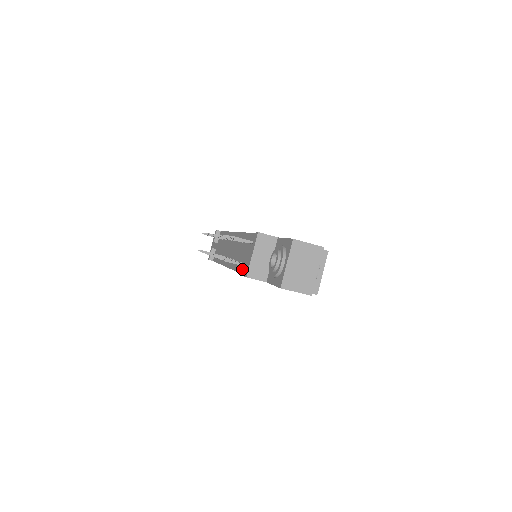
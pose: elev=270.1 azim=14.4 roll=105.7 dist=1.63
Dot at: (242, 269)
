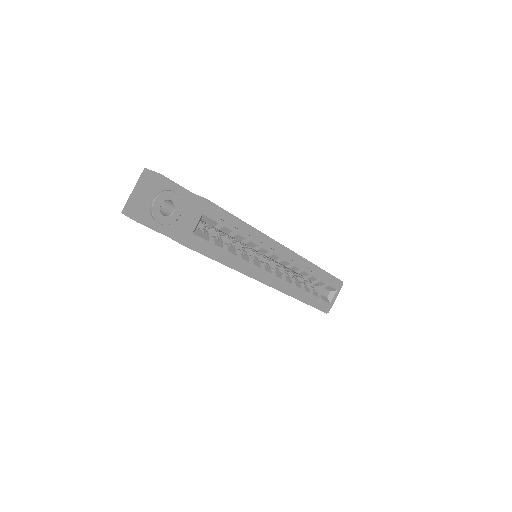
Dot at: occluded
